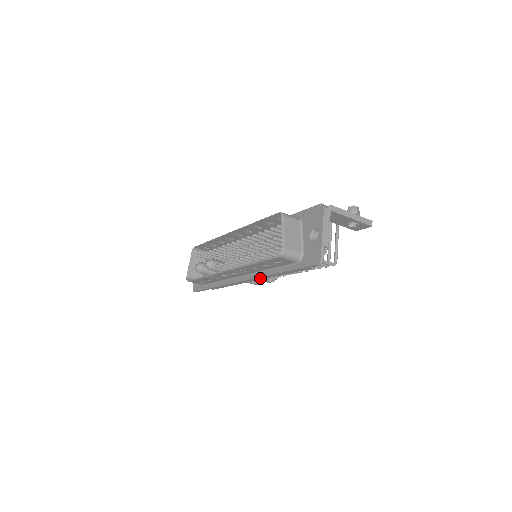
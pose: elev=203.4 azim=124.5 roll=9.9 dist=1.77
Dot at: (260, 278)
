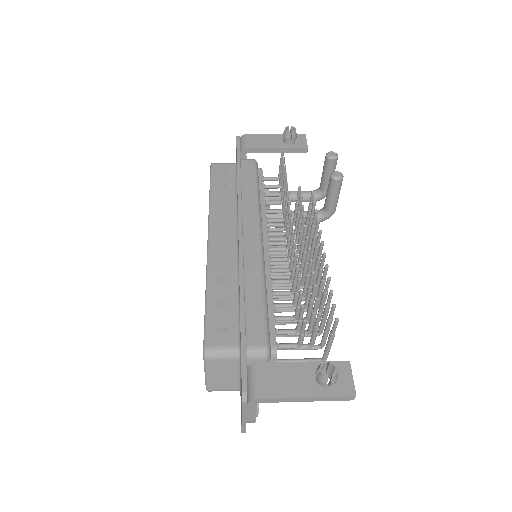
Dot at: occluded
